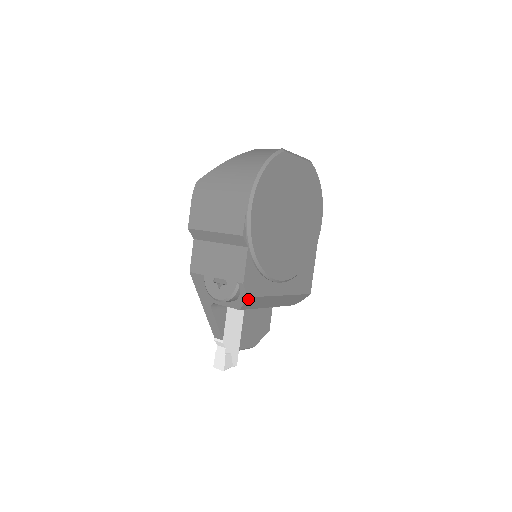
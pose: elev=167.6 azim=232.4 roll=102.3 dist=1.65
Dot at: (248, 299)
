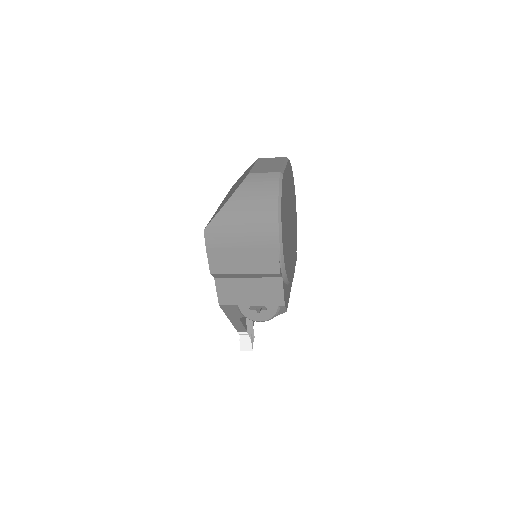
Dot at: occluded
